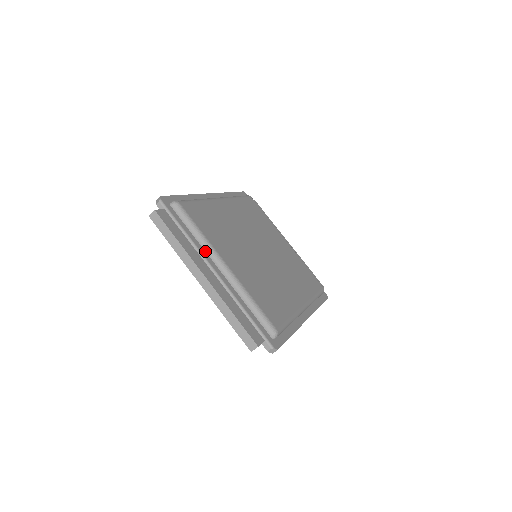
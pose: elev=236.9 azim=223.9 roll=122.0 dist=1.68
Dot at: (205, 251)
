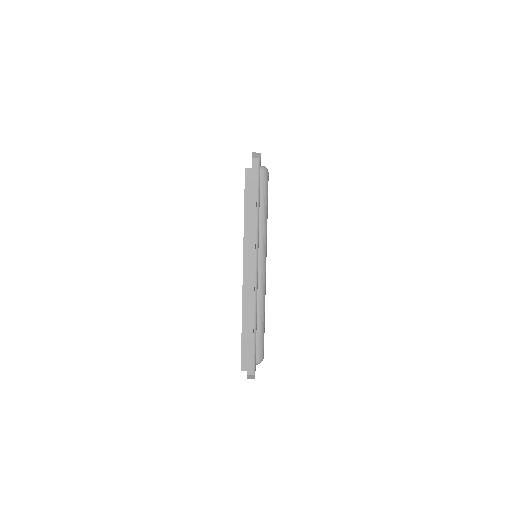
Dot at: (259, 240)
